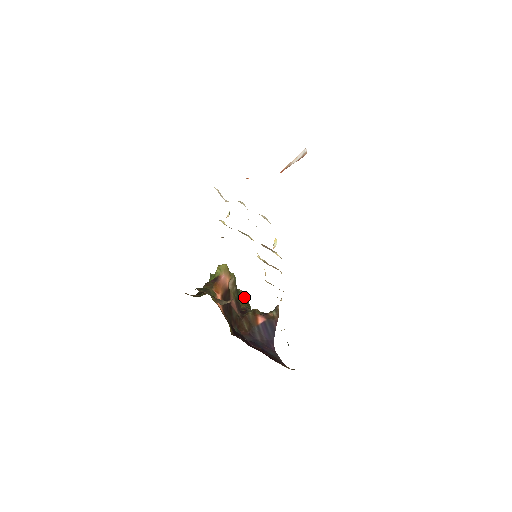
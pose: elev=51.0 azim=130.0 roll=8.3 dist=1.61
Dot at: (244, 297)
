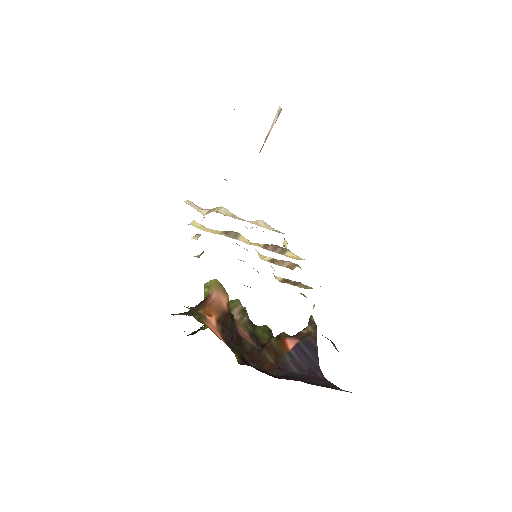
Dot at: (265, 331)
